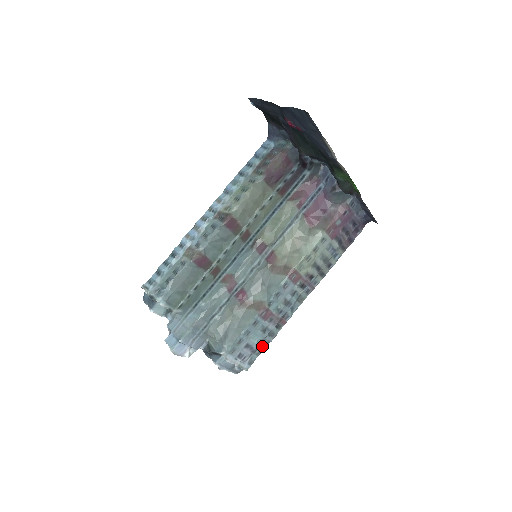
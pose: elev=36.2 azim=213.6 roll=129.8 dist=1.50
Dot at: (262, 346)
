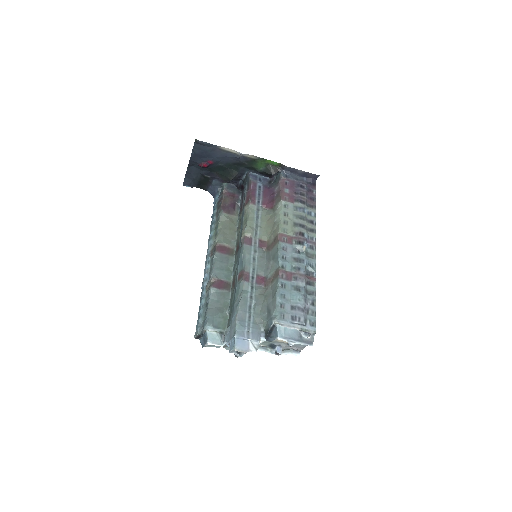
Dot at: (311, 306)
